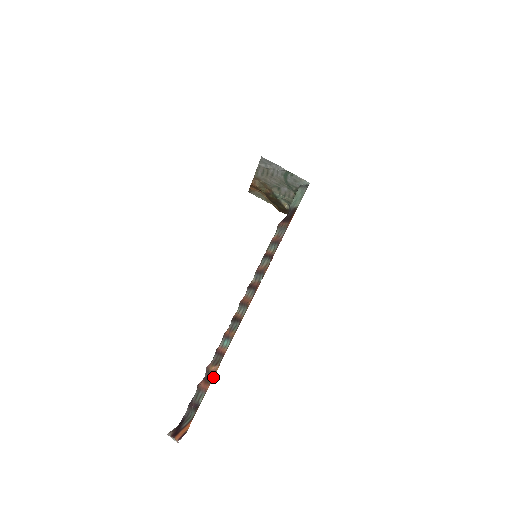
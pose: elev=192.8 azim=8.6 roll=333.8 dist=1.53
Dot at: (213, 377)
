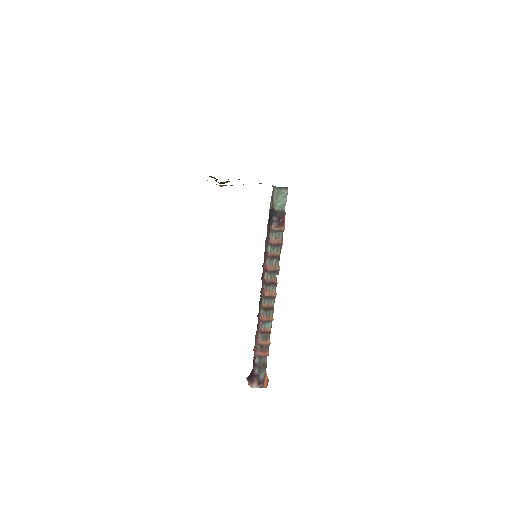
Dot at: occluded
